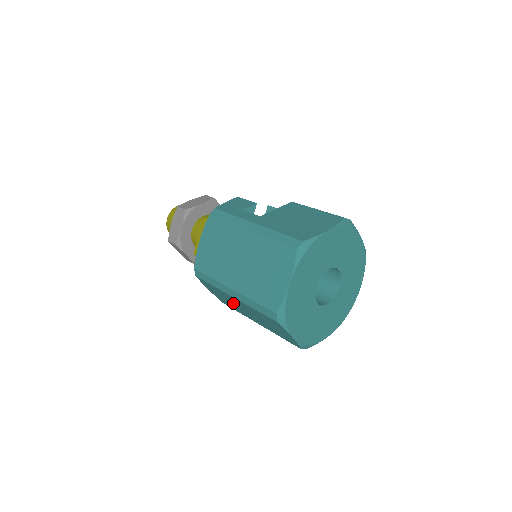
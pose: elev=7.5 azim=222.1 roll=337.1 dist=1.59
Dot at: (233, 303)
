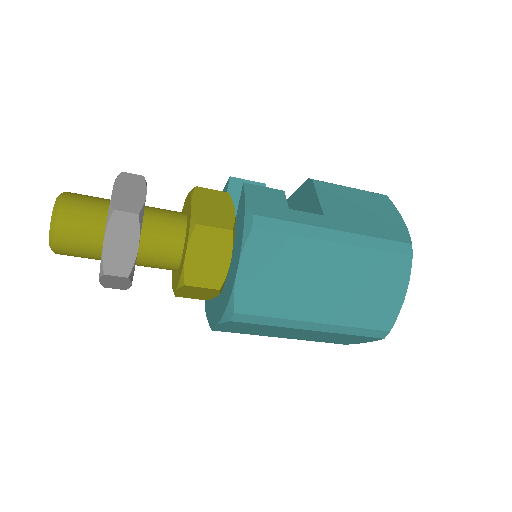
Dot at: (273, 332)
